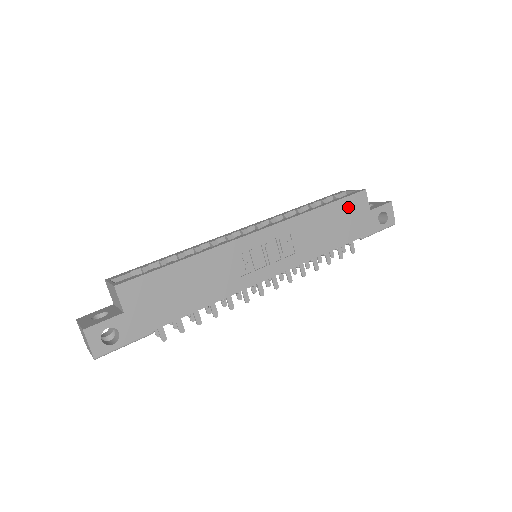
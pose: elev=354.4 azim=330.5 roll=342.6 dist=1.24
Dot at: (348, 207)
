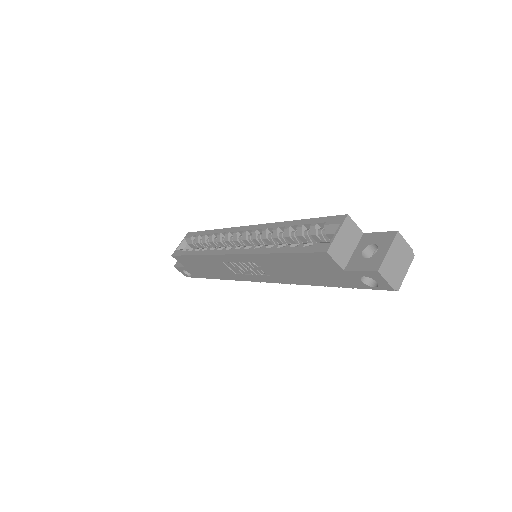
Dot at: (310, 261)
